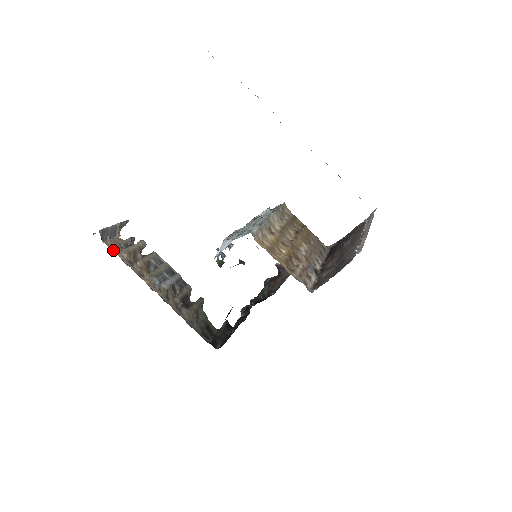
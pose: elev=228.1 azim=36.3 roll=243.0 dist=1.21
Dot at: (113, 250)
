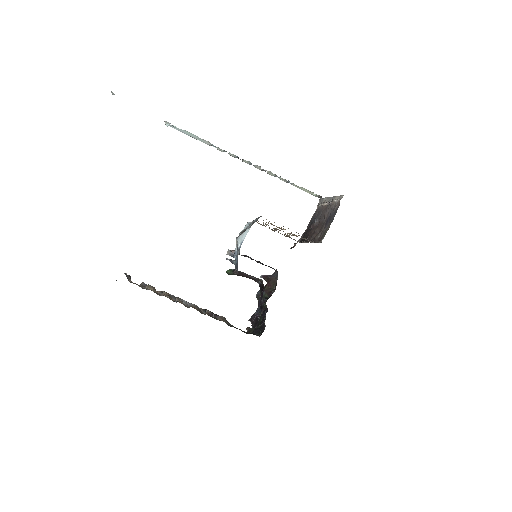
Dot at: (140, 286)
